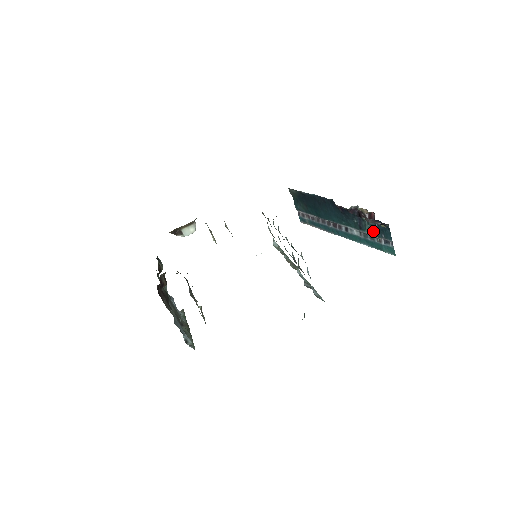
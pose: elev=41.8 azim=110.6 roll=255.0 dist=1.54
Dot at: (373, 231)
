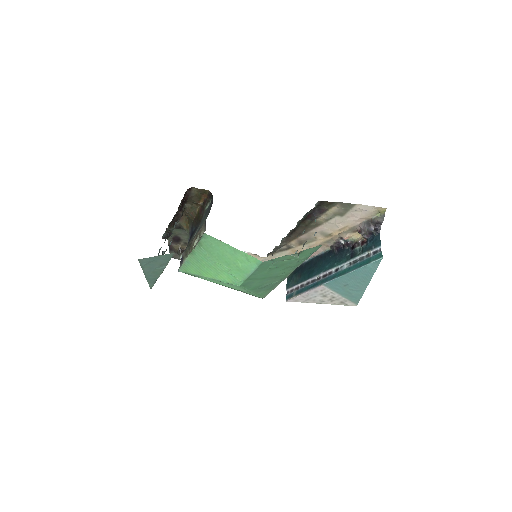
Dot at: (364, 250)
